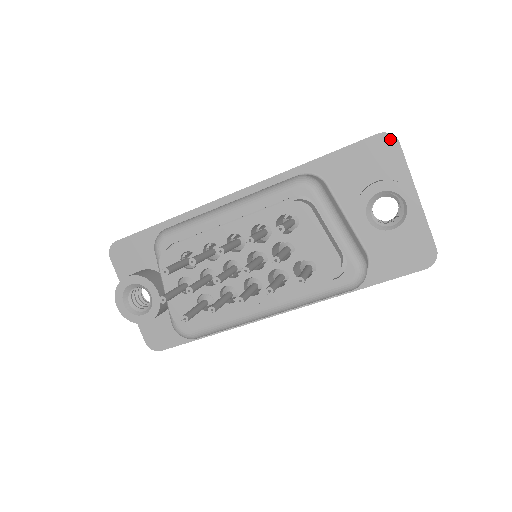
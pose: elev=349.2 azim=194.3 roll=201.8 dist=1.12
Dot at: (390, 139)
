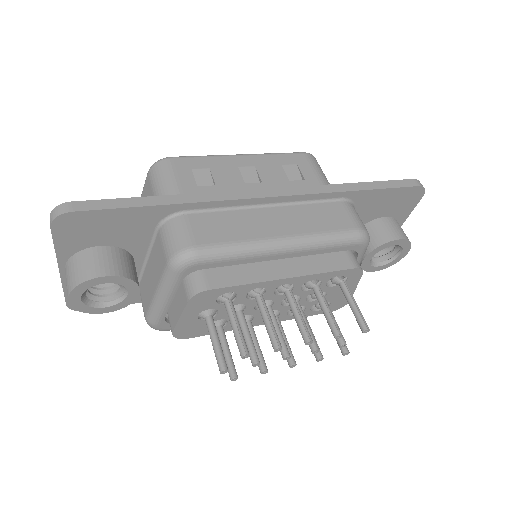
Dot at: (421, 192)
